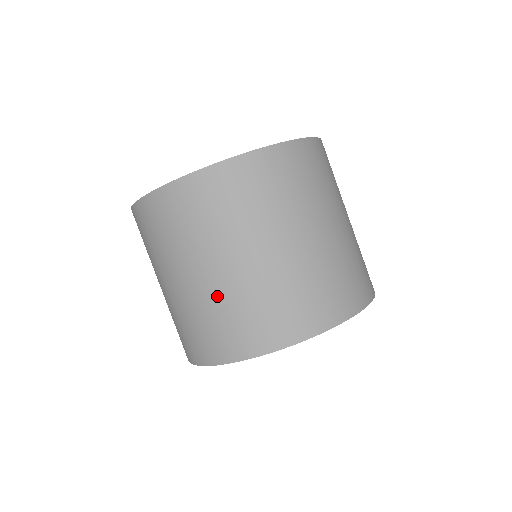
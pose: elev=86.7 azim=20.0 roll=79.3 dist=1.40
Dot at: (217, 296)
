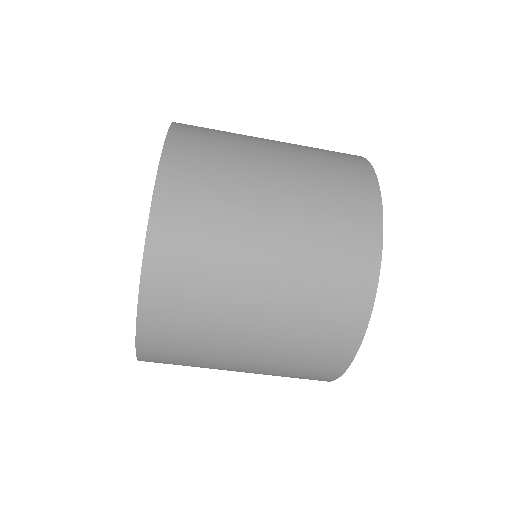
Dot at: occluded
